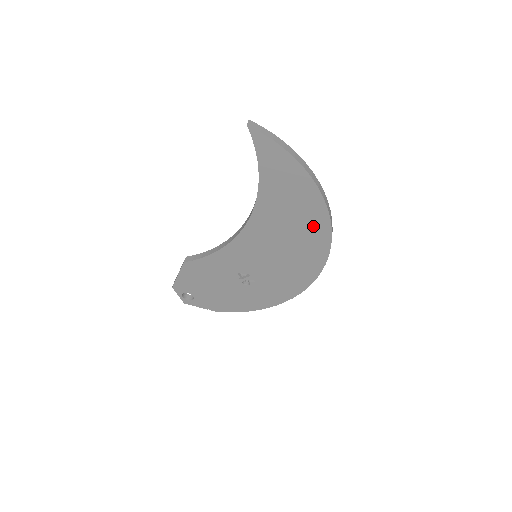
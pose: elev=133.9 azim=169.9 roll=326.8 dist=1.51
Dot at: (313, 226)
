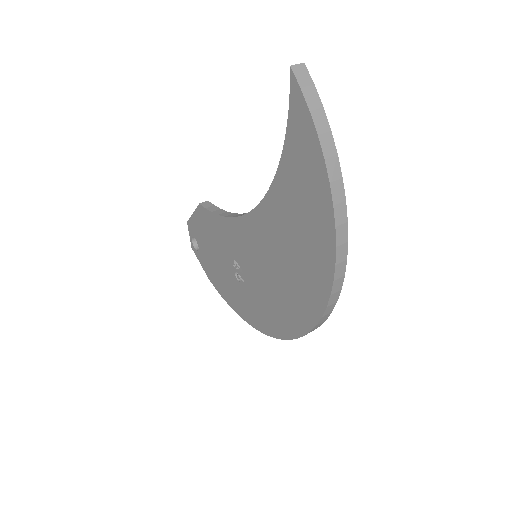
Dot at: (313, 273)
